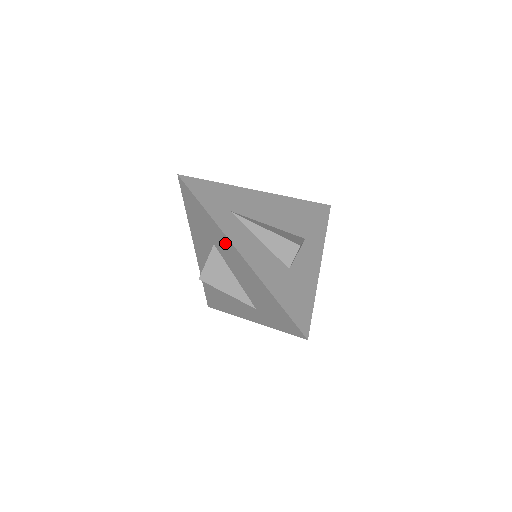
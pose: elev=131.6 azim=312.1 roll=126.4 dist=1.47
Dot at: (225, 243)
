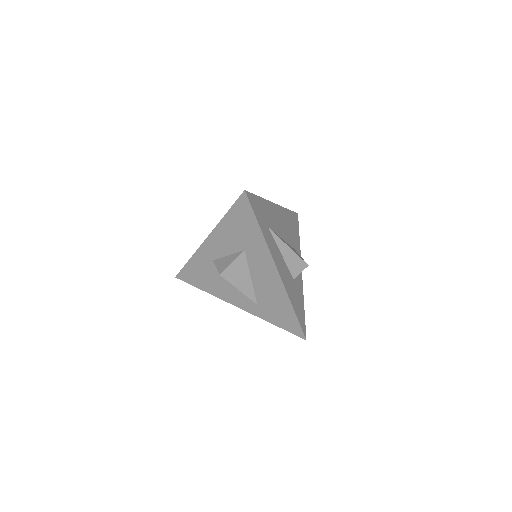
Dot at: (264, 257)
